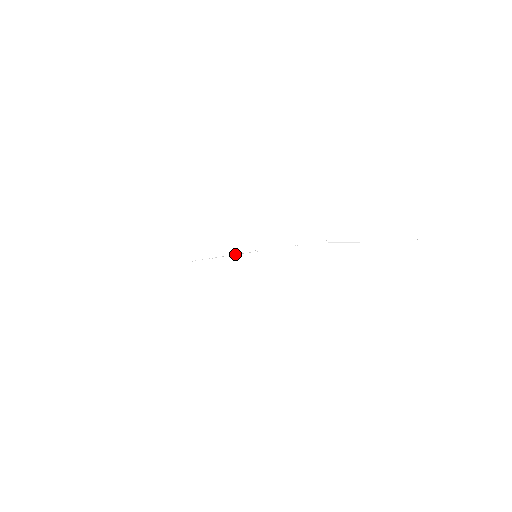
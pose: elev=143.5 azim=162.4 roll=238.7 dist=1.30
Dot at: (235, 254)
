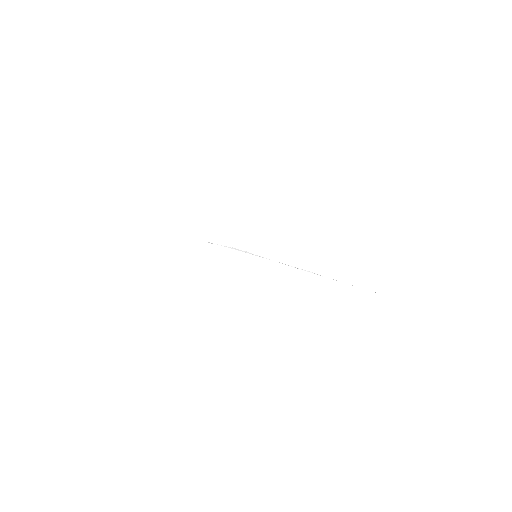
Dot at: occluded
